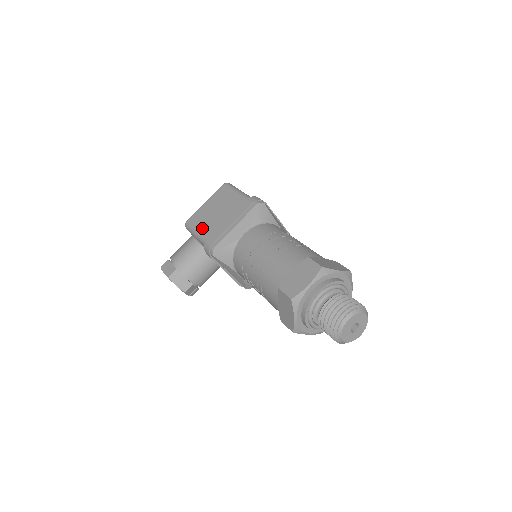
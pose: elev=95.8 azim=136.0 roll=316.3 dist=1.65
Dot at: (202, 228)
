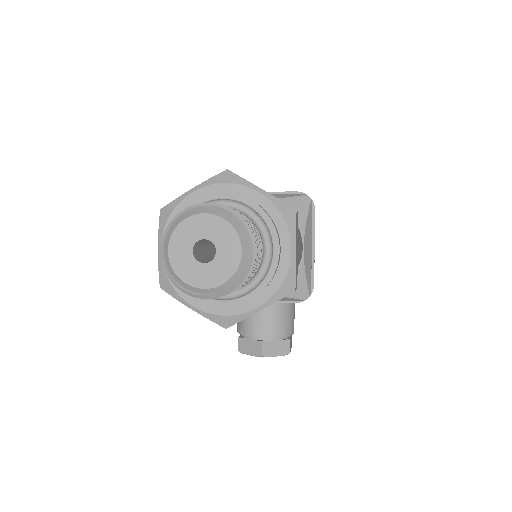
Dot at: occluded
